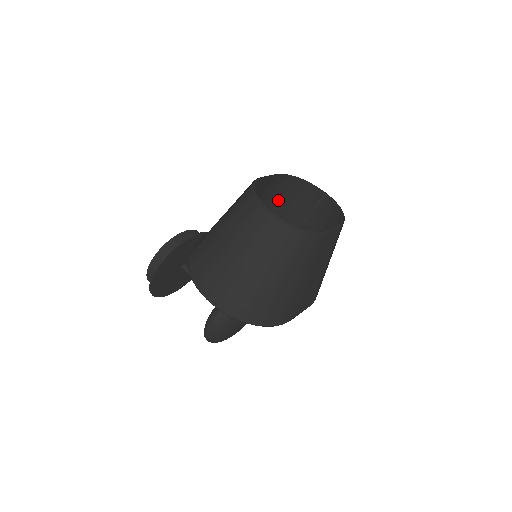
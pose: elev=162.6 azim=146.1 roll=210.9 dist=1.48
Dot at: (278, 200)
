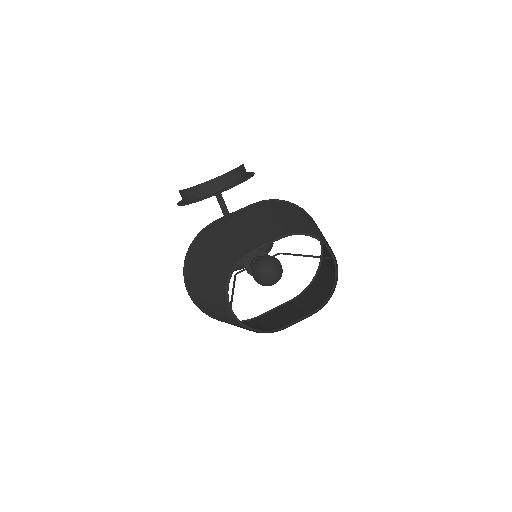
Dot at: (299, 219)
